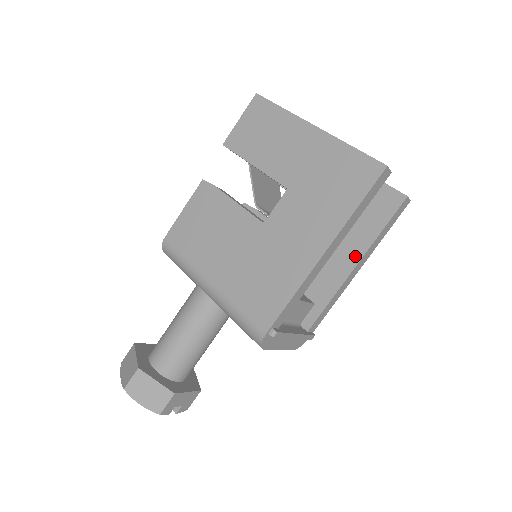
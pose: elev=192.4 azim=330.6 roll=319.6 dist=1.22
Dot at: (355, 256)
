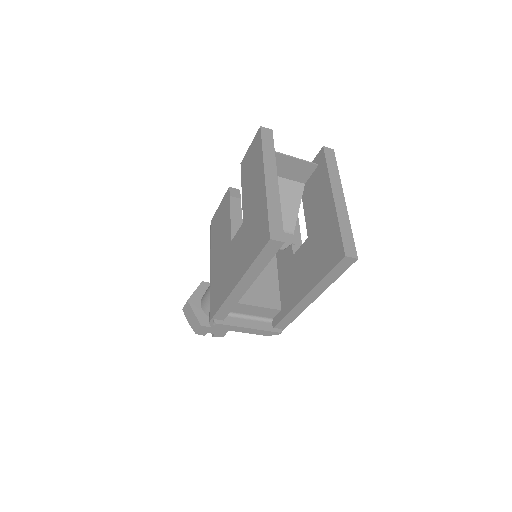
Dot at: (307, 288)
